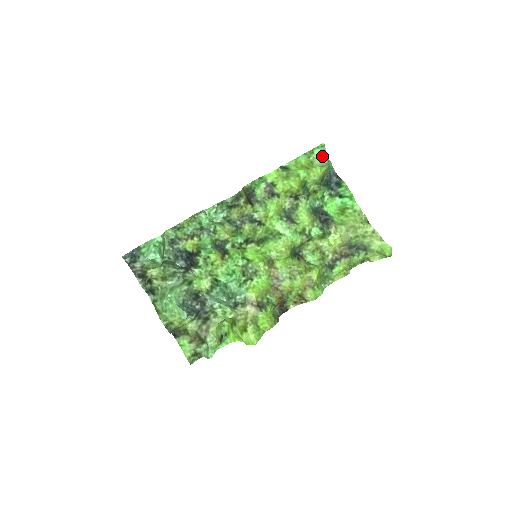
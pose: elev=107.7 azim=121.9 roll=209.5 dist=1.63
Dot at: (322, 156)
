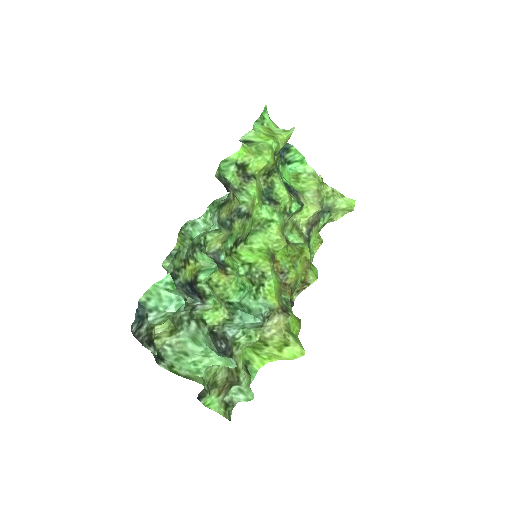
Dot at: (271, 120)
